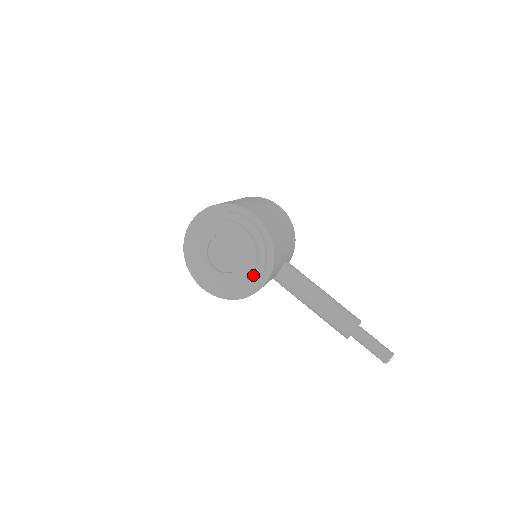
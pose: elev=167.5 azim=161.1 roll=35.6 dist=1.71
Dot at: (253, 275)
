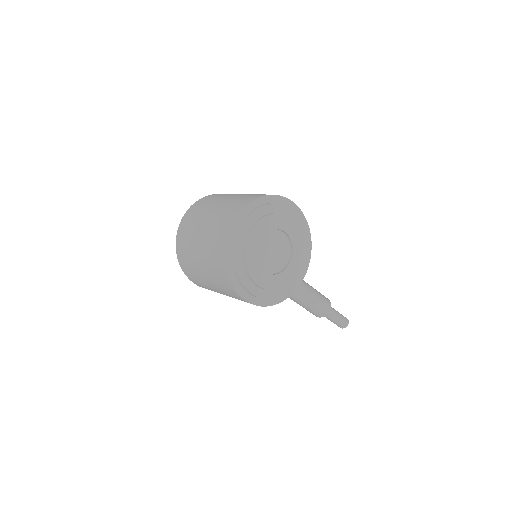
Dot at: (298, 269)
